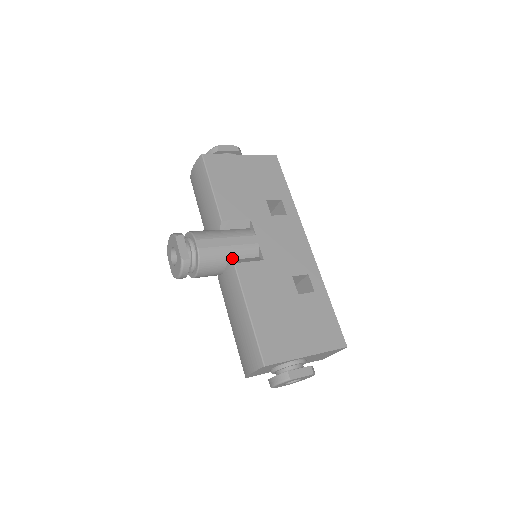
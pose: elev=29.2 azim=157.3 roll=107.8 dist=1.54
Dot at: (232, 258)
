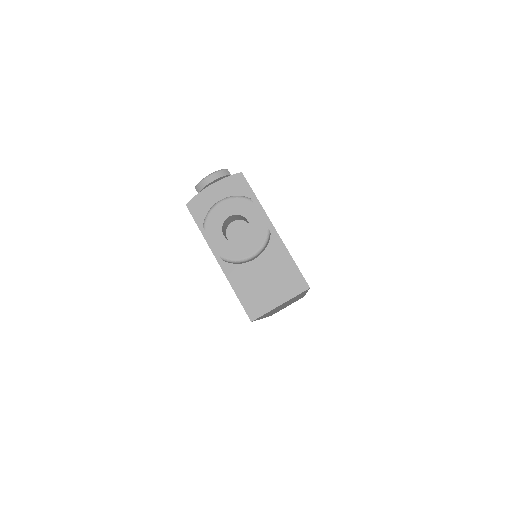
Dot at: occluded
